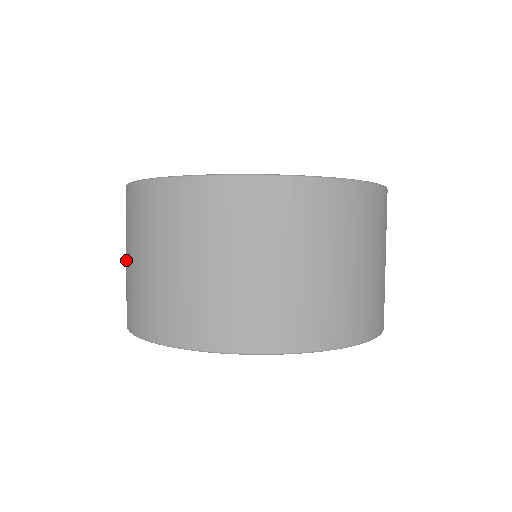
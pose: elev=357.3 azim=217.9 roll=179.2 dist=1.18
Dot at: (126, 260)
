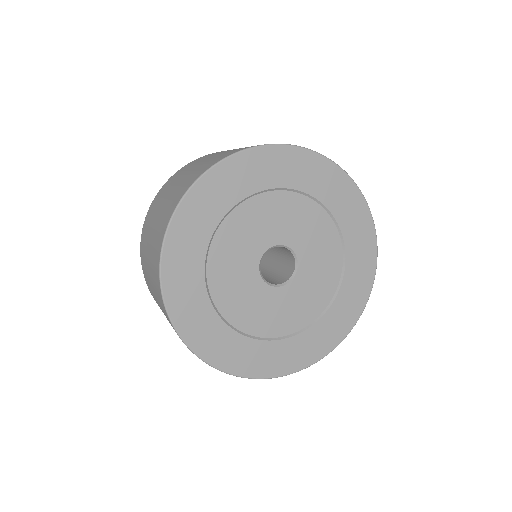
Dot at: (152, 288)
